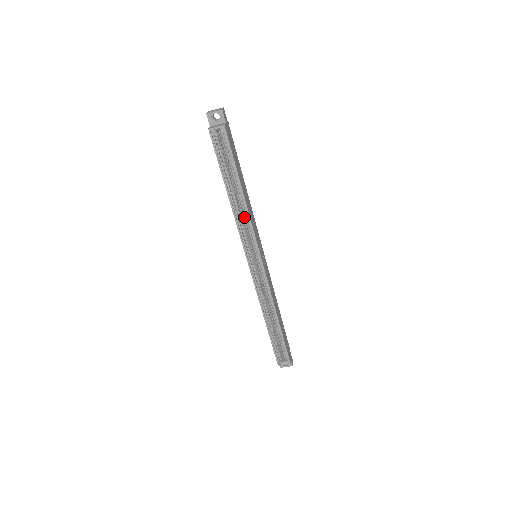
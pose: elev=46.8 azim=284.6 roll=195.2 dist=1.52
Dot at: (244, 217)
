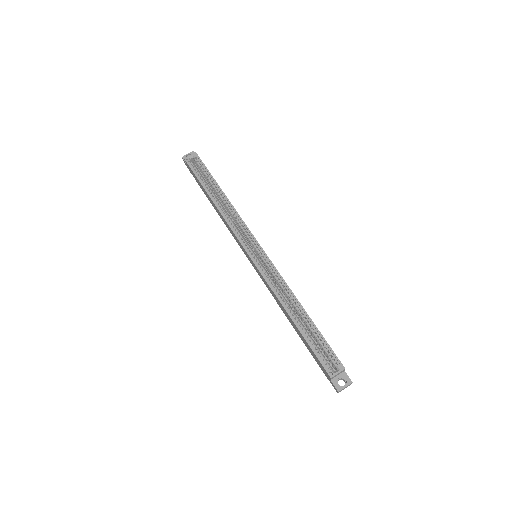
Dot at: (231, 214)
